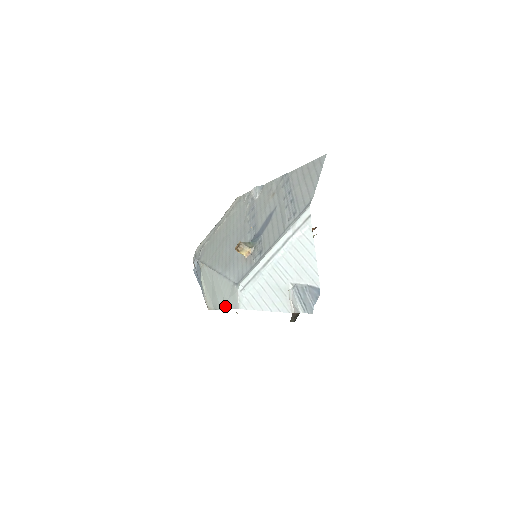
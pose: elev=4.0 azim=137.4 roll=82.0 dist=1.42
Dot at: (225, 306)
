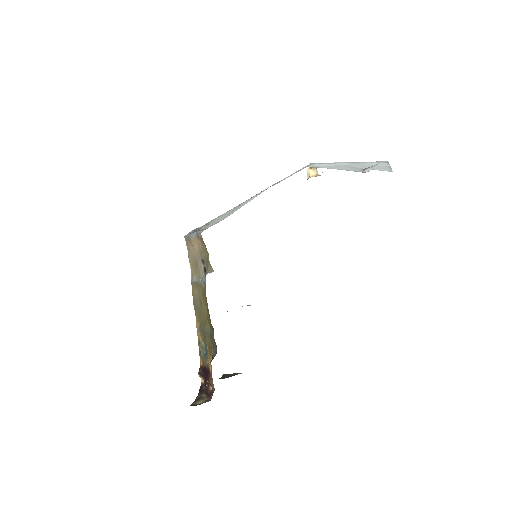
Dot at: (273, 185)
